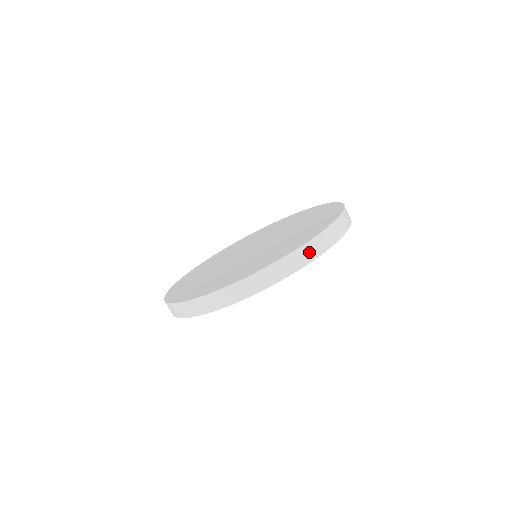
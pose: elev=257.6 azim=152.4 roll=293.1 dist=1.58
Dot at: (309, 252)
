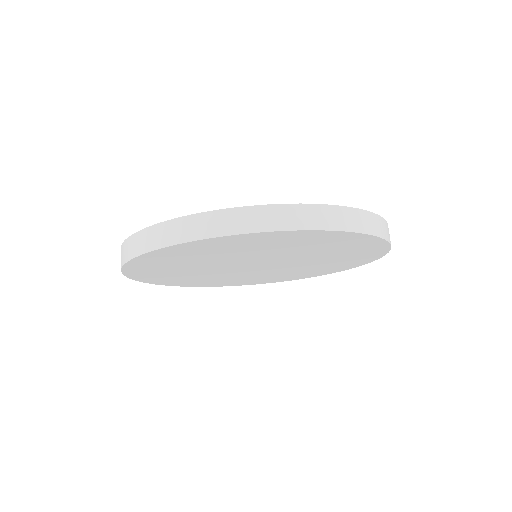
Dot at: (270, 218)
